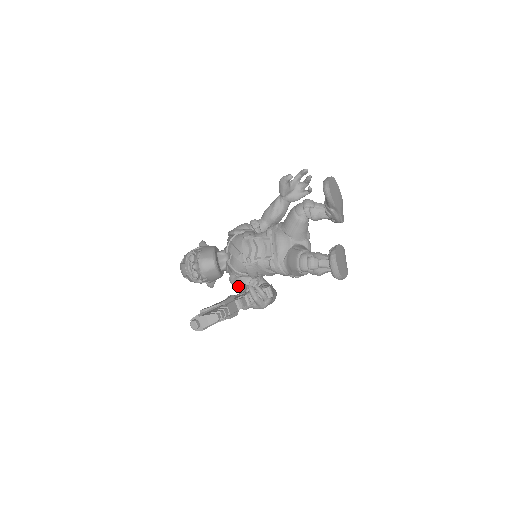
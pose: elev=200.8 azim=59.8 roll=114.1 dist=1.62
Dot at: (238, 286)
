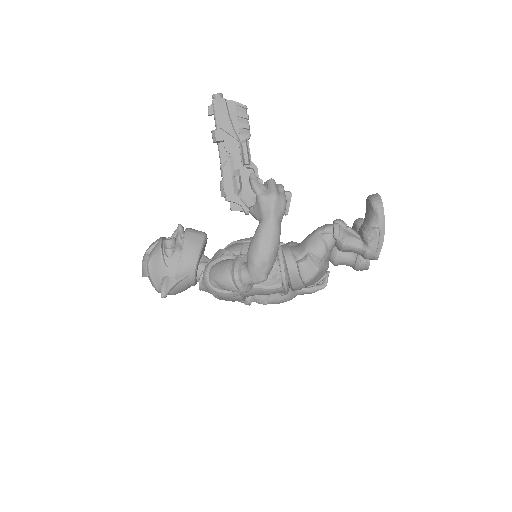
Dot at: (218, 264)
